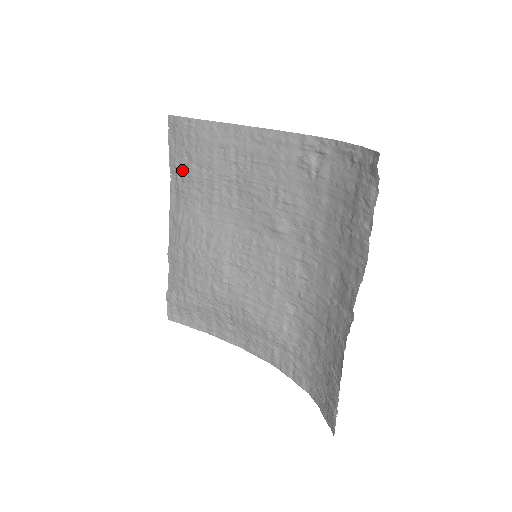
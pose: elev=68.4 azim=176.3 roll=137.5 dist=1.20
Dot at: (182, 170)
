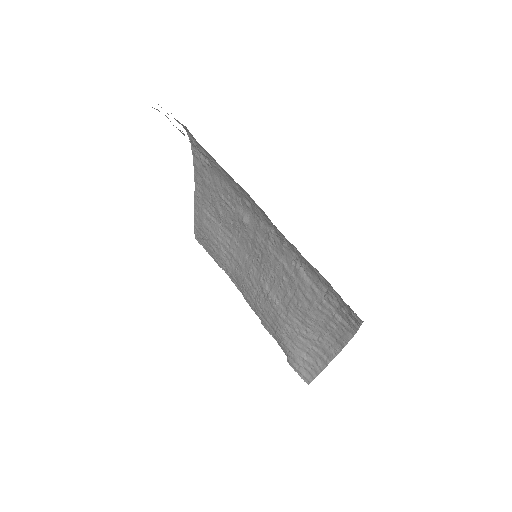
Dot at: (218, 260)
